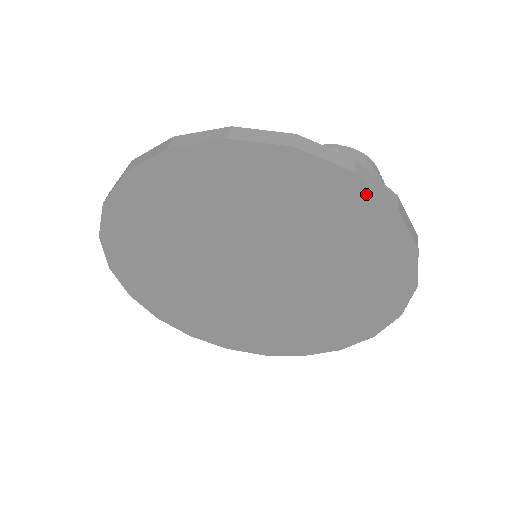
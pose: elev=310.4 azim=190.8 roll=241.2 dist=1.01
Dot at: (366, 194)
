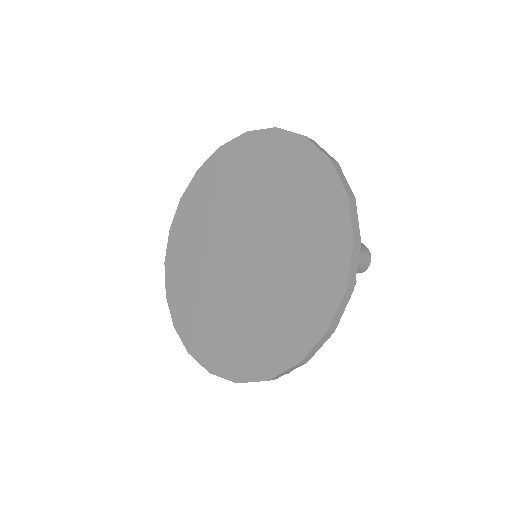
Dot at: (312, 151)
